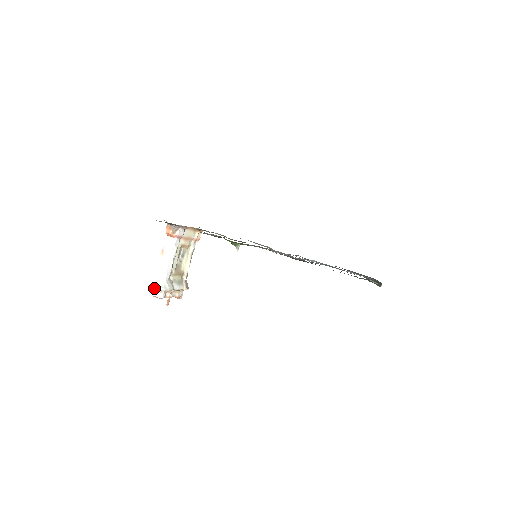
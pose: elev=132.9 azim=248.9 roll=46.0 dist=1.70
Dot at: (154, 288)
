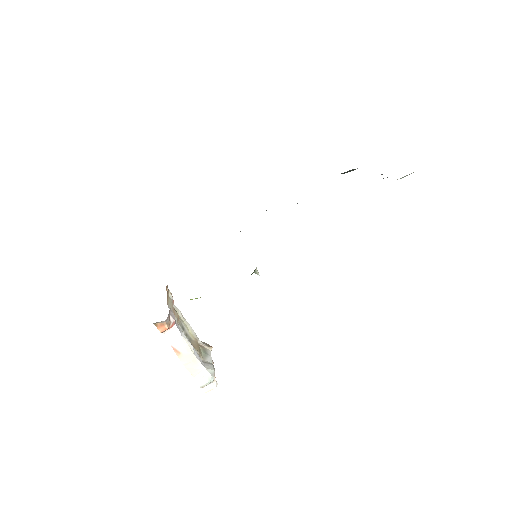
Dot at: (203, 387)
